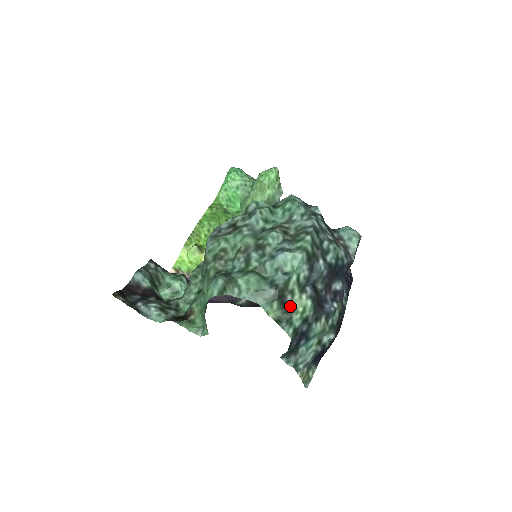
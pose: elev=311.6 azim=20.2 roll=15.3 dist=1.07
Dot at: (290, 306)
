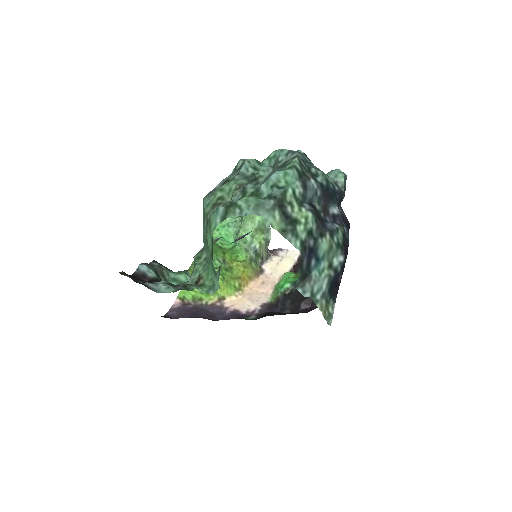
Dot at: (292, 218)
